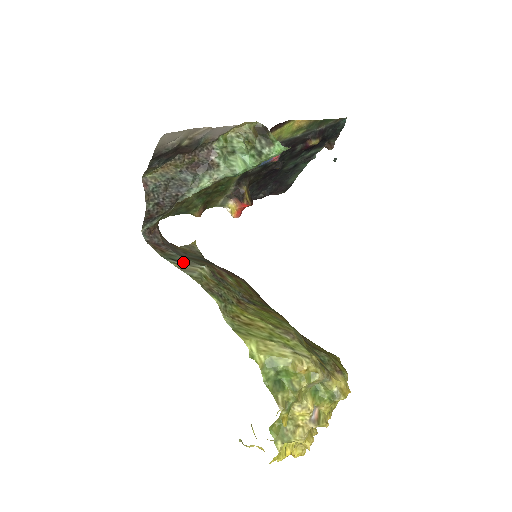
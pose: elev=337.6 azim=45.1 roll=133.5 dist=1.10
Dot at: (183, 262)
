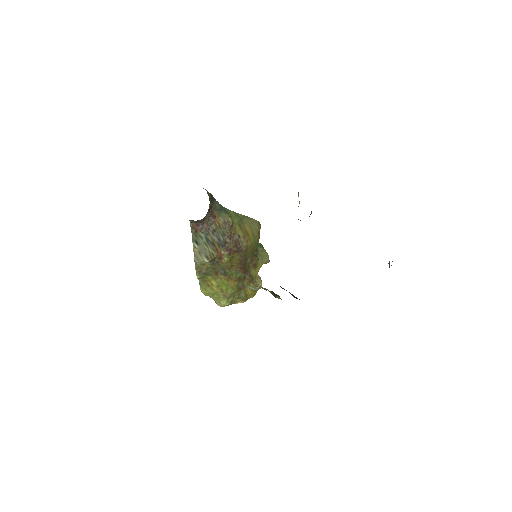
Dot at: (200, 249)
